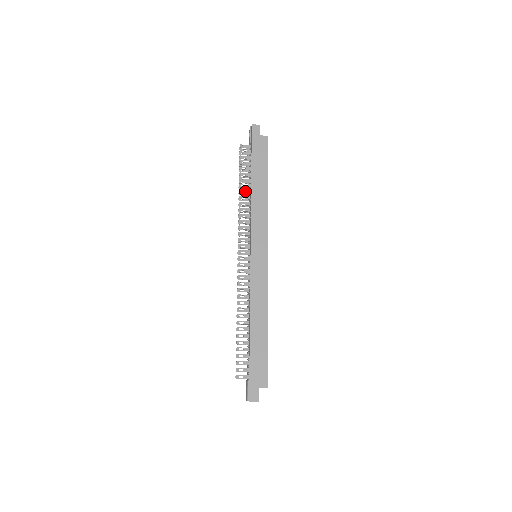
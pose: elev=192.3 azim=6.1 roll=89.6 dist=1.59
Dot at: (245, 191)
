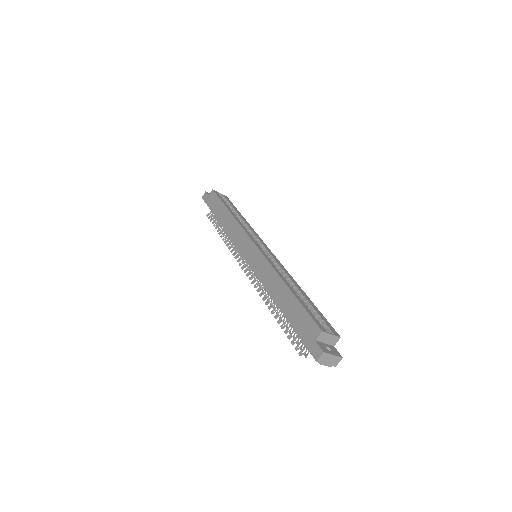
Dot at: (224, 232)
